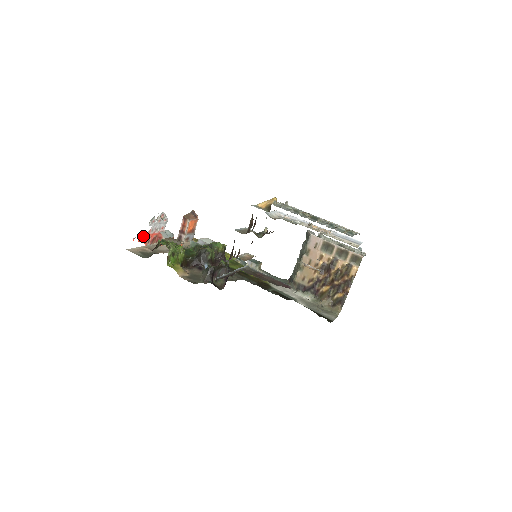
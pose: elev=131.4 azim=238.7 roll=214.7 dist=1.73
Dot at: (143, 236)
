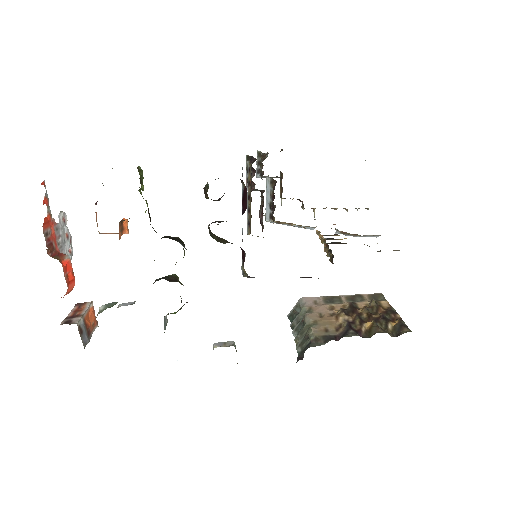
Dot at: (49, 209)
